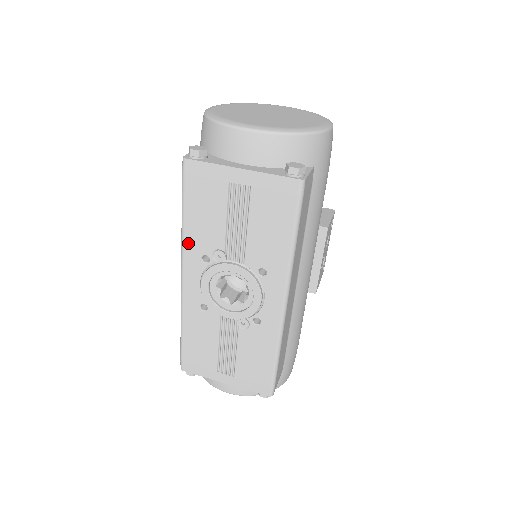
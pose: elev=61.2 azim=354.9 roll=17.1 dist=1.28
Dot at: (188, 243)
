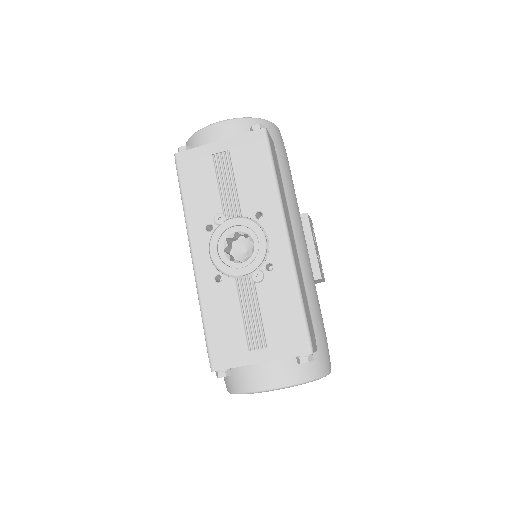
Dot at: (191, 220)
